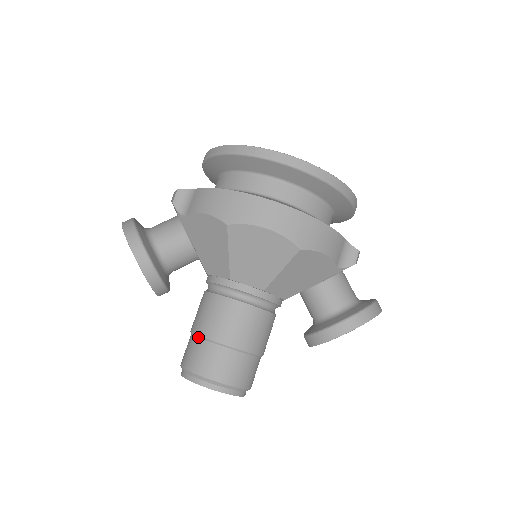
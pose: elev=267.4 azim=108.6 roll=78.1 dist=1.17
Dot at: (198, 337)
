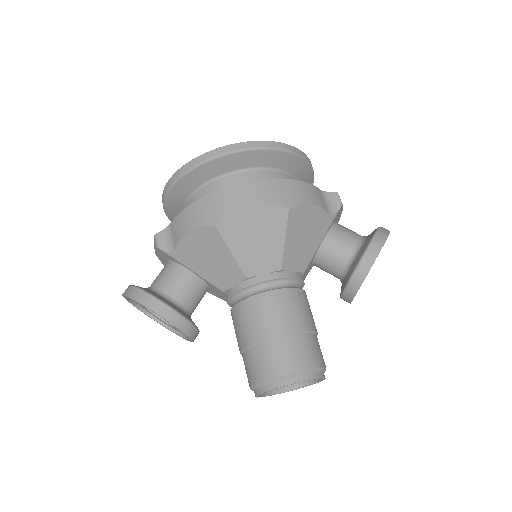
Dot at: (250, 348)
